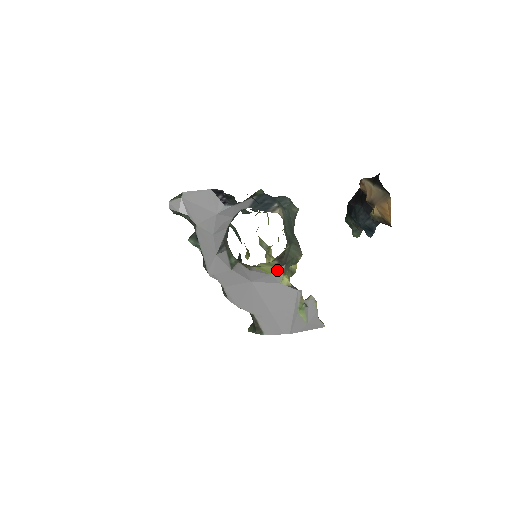
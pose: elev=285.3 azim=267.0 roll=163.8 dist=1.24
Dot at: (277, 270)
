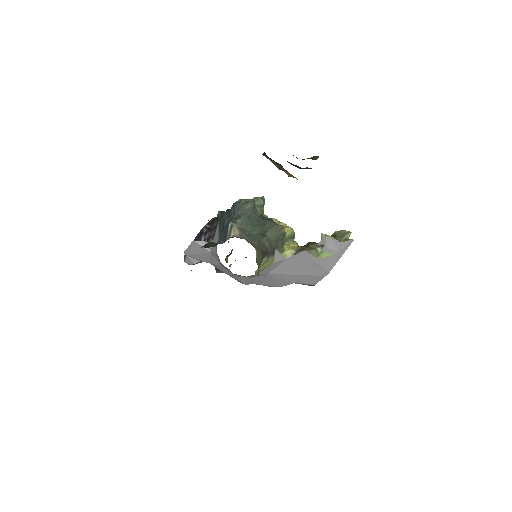
Dot at: (274, 256)
